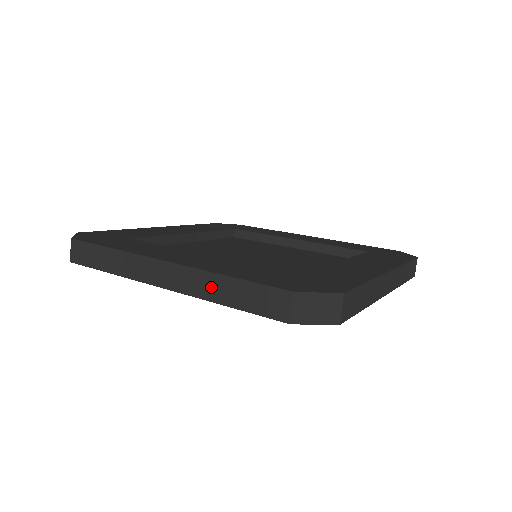
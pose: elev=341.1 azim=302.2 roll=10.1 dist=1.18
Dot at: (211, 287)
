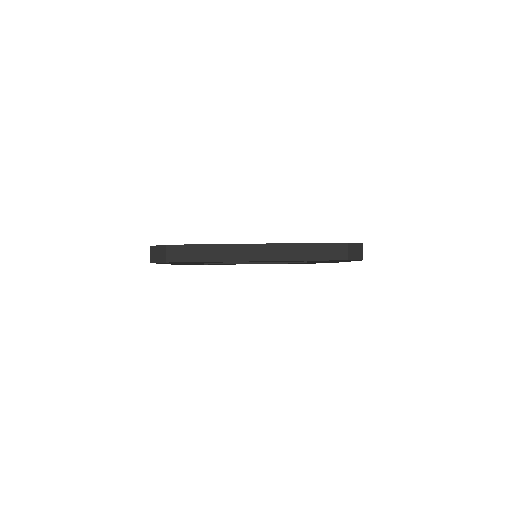
Dot at: (295, 252)
